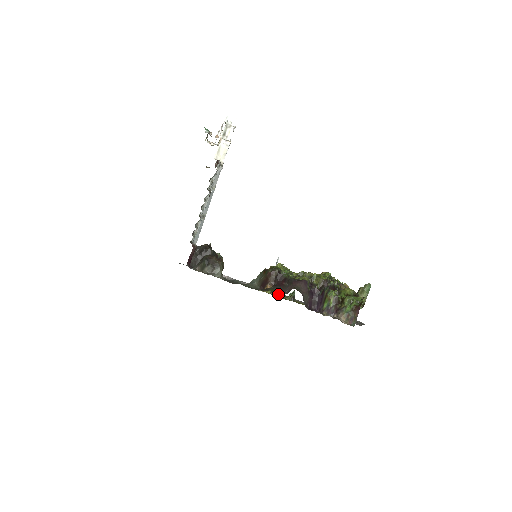
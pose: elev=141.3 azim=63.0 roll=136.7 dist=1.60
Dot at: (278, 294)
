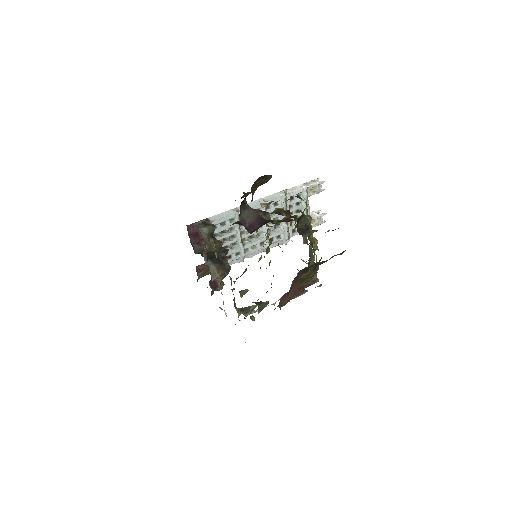
Dot at: (249, 307)
